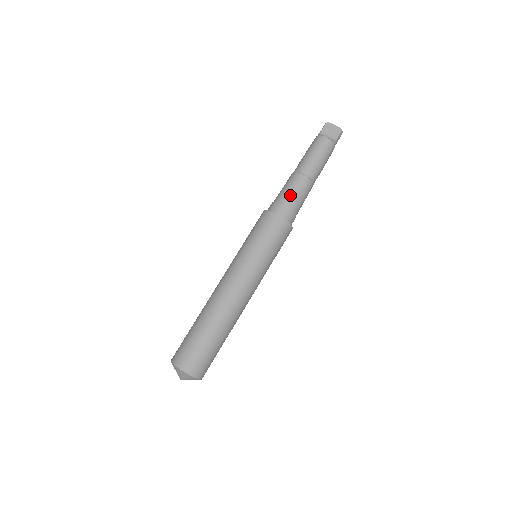
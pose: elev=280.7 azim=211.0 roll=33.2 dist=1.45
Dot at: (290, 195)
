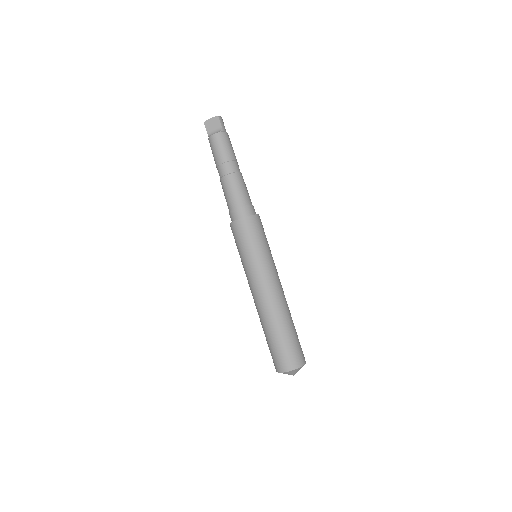
Dot at: (233, 198)
